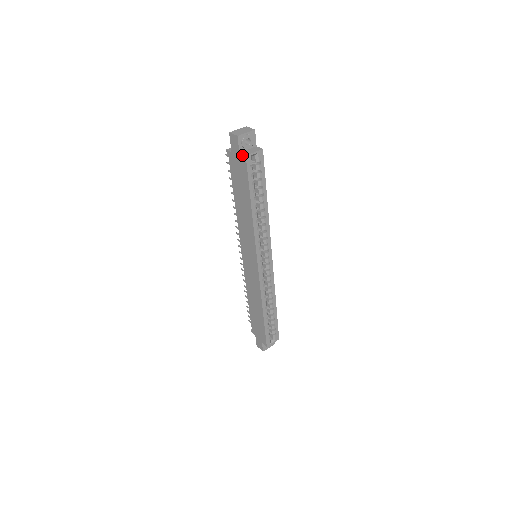
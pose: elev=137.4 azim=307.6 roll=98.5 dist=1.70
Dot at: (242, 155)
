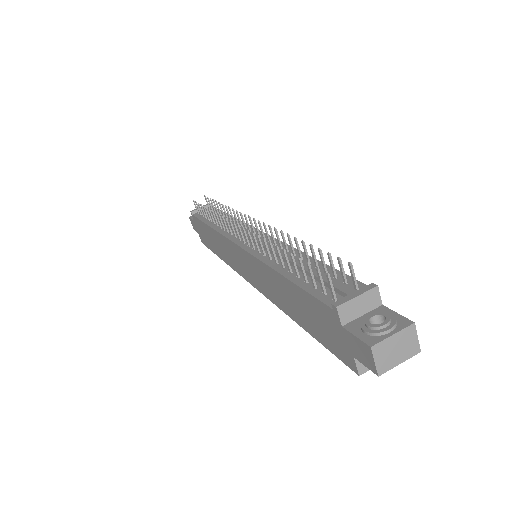
Dot at: (354, 364)
